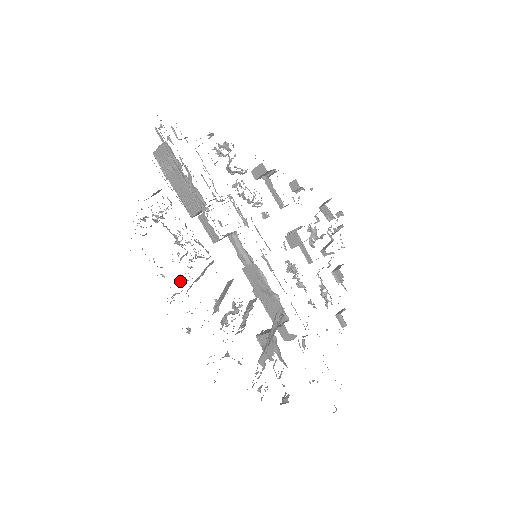
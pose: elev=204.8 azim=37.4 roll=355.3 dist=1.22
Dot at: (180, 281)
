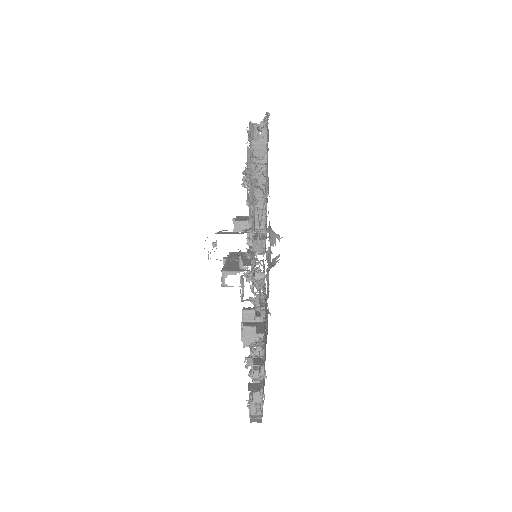
Dot at: occluded
